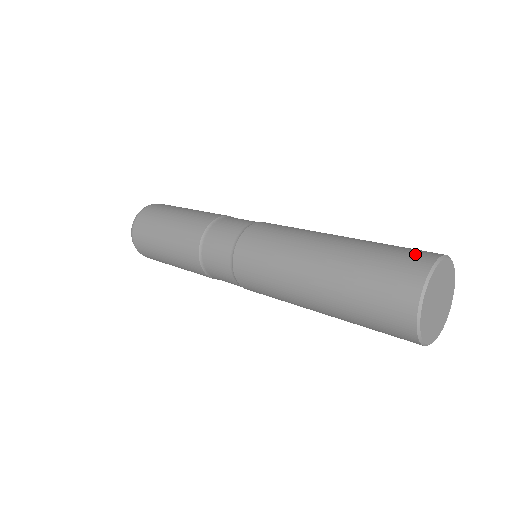
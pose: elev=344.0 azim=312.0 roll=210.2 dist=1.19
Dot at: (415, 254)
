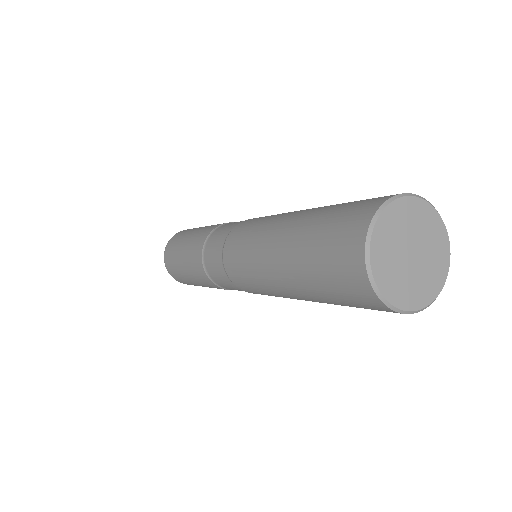
Dot at: (349, 226)
